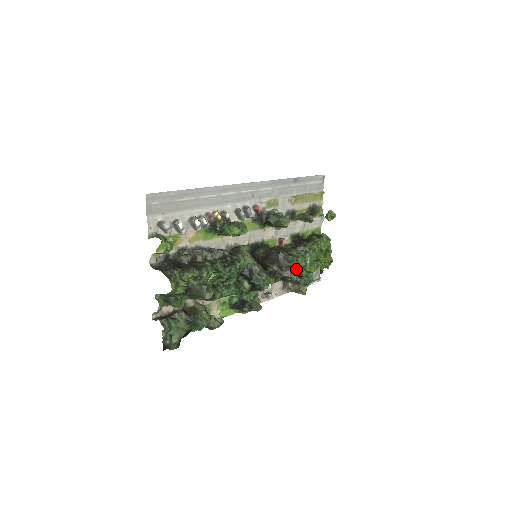
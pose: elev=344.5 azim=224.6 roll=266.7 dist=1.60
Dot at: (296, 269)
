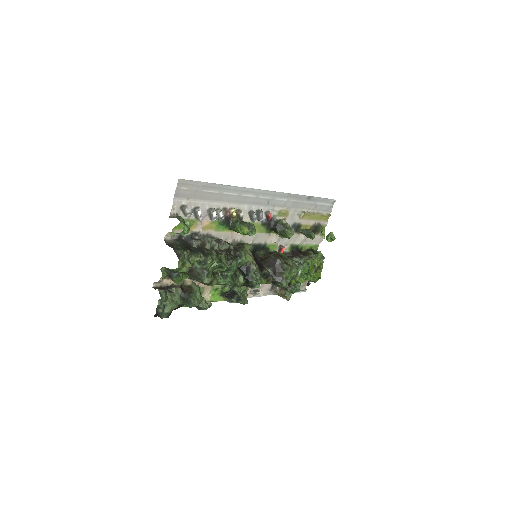
Dot at: (288, 277)
